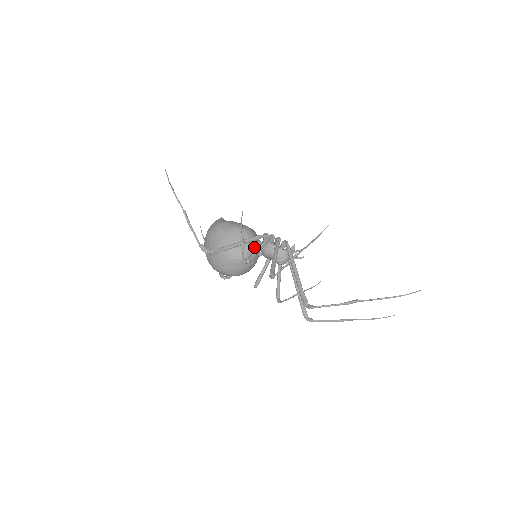
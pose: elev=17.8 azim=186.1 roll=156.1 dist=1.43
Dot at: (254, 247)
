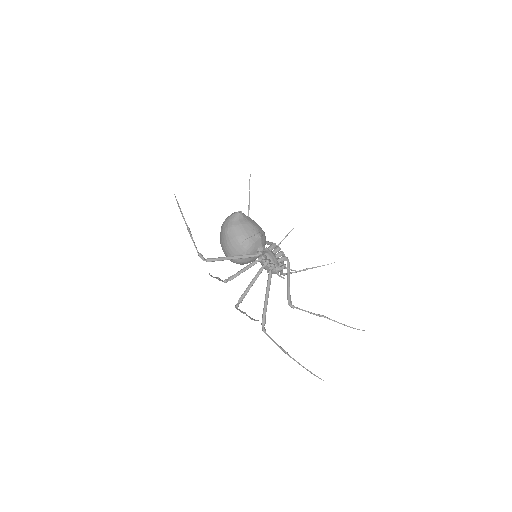
Dot at: occluded
